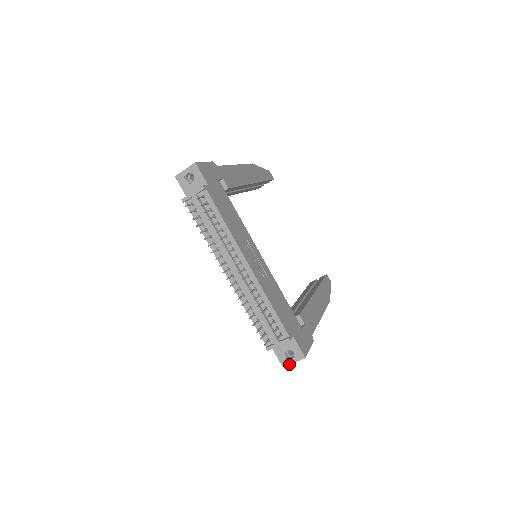
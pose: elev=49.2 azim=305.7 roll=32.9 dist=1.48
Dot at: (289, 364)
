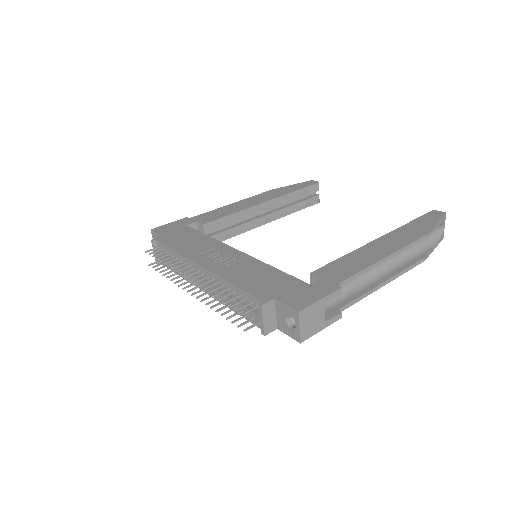
Dot at: (299, 334)
